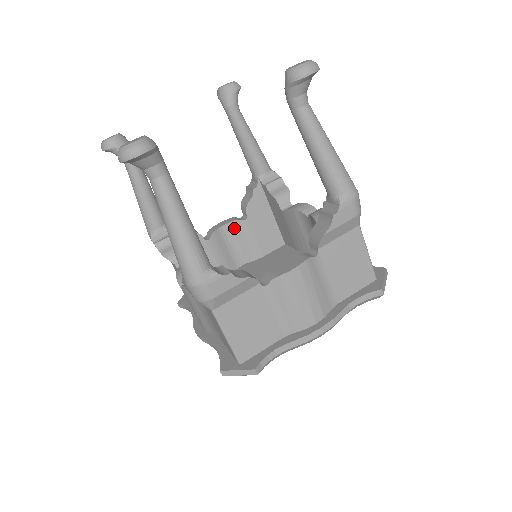
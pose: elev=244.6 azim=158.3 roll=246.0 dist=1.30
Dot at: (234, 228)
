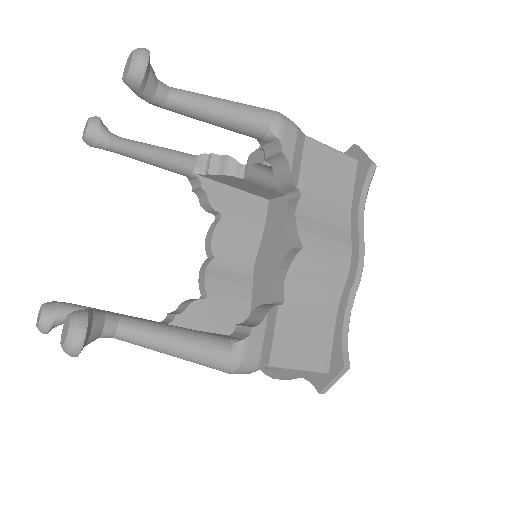
Dot at: occluded
